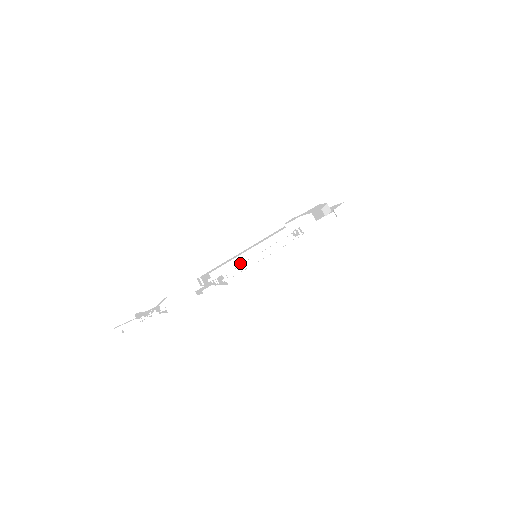
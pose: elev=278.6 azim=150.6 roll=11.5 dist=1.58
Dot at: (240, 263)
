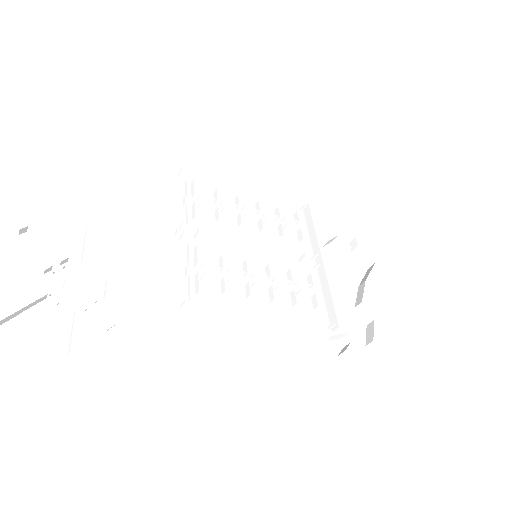
Dot at: (245, 310)
